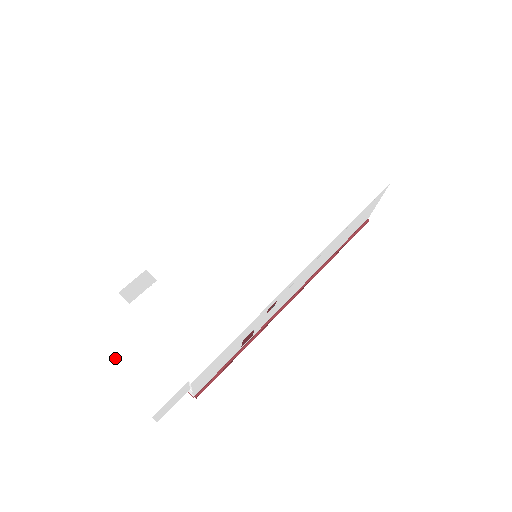
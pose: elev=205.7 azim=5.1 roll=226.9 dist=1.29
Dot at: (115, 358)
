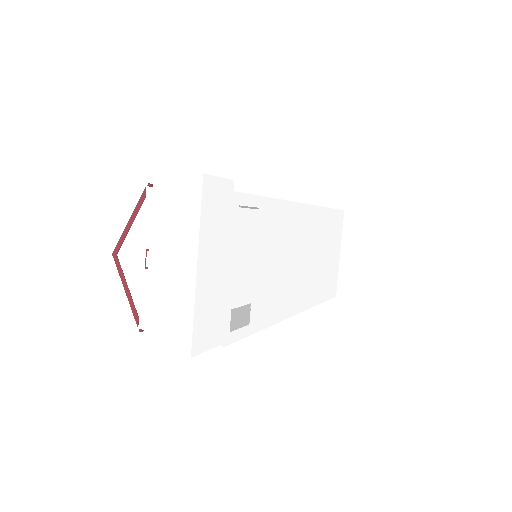
Dot at: (206, 269)
